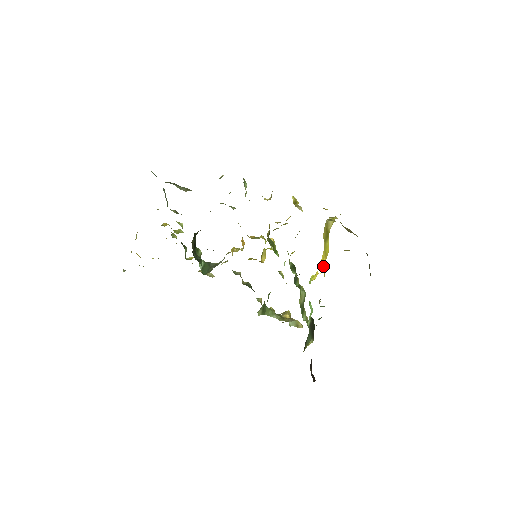
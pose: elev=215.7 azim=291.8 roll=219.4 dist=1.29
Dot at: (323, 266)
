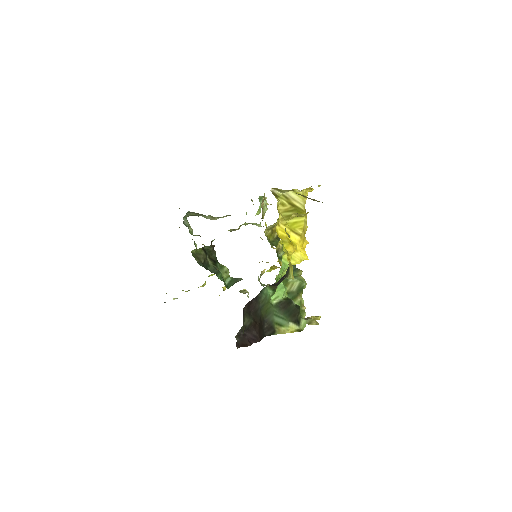
Dot at: (284, 239)
